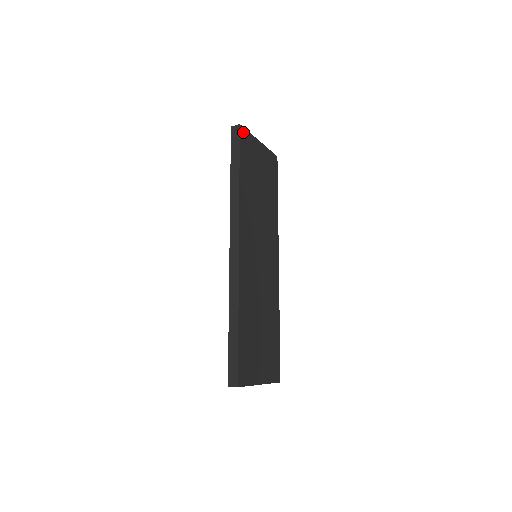
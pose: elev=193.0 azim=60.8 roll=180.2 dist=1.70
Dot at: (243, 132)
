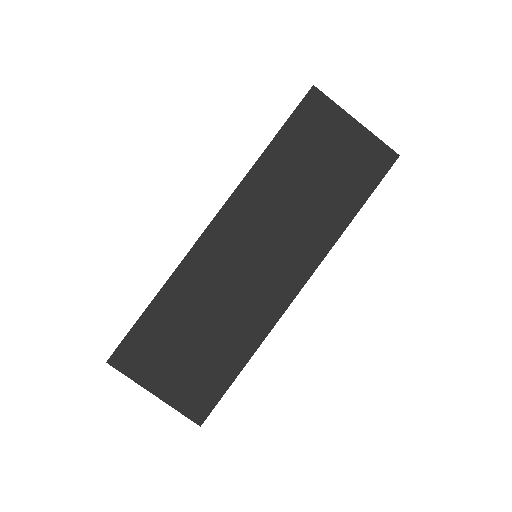
Dot at: (316, 97)
